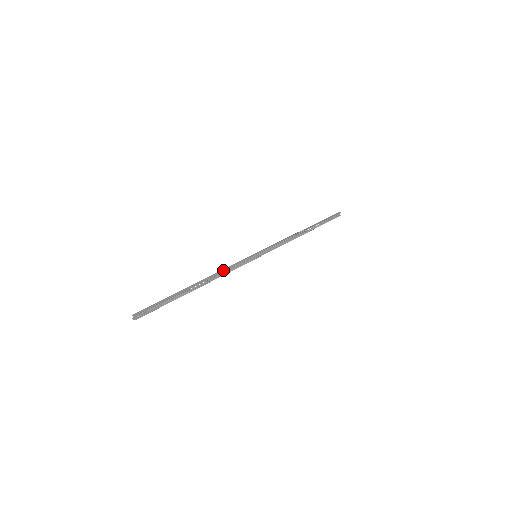
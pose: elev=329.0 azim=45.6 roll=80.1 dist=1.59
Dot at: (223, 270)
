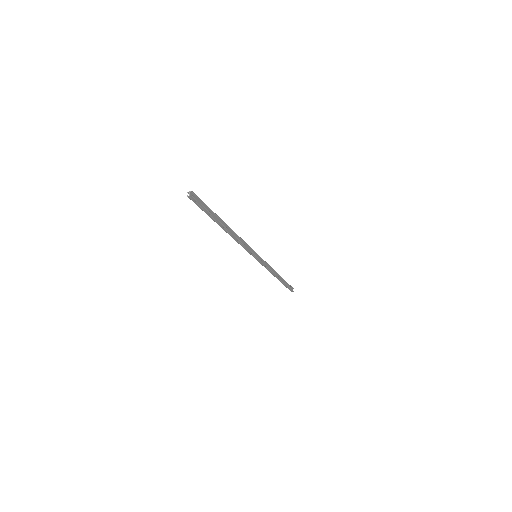
Dot at: (240, 239)
